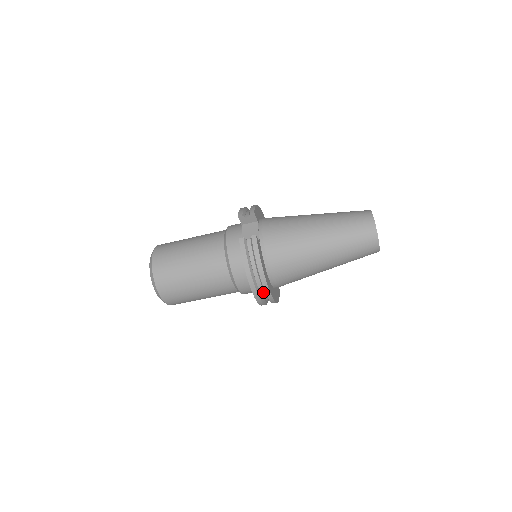
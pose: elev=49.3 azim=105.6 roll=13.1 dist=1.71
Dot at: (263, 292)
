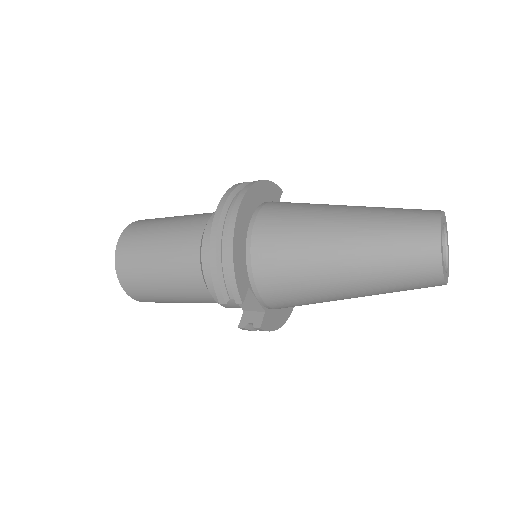
Dot at: occluded
